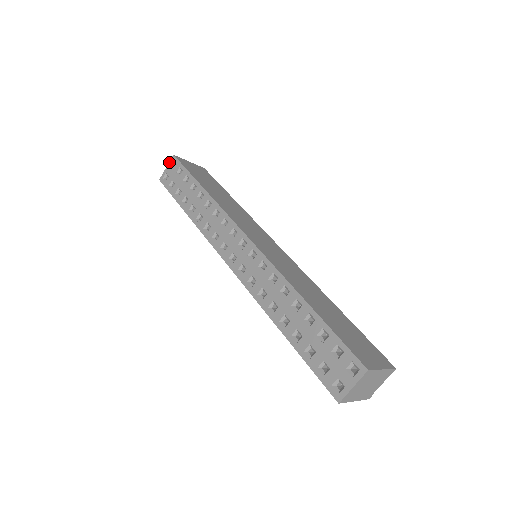
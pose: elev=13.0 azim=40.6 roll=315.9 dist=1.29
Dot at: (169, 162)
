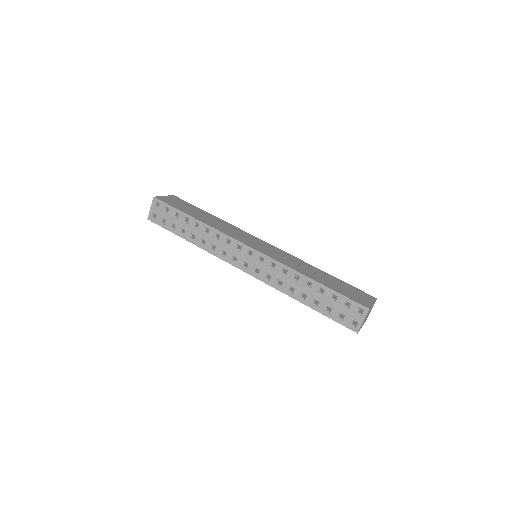
Dot at: (152, 203)
